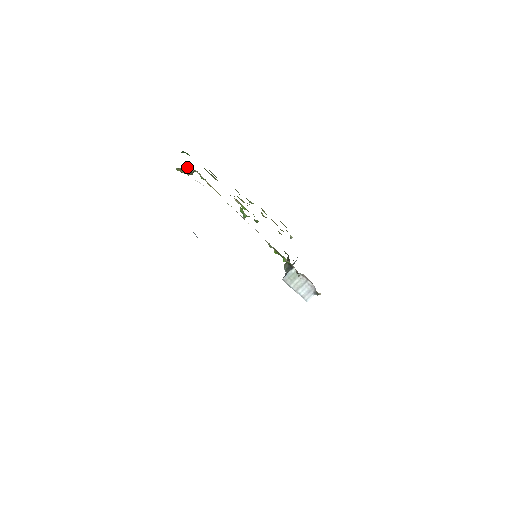
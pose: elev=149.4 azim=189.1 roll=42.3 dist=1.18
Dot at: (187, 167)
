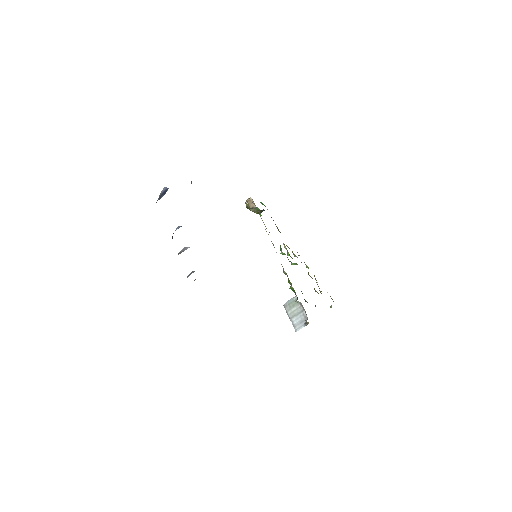
Dot at: (251, 201)
